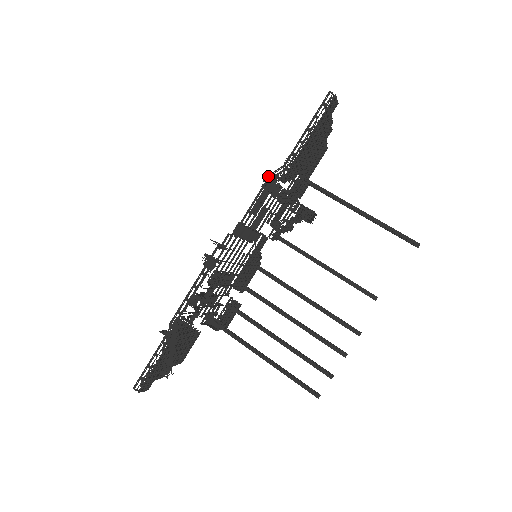
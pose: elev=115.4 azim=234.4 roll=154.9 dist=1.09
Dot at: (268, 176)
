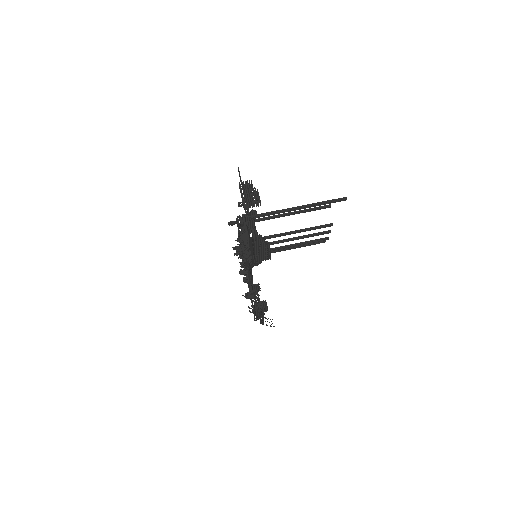
Dot at: occluded
